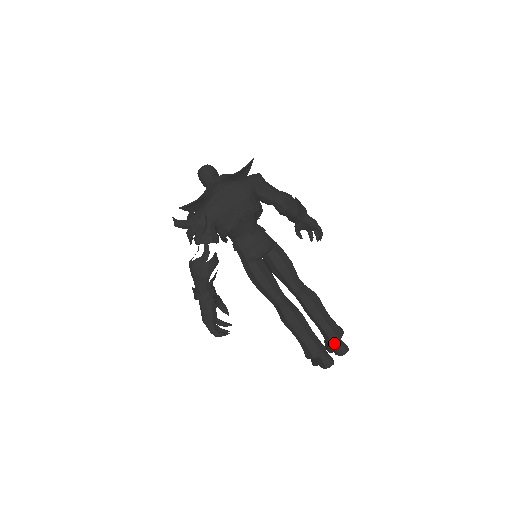
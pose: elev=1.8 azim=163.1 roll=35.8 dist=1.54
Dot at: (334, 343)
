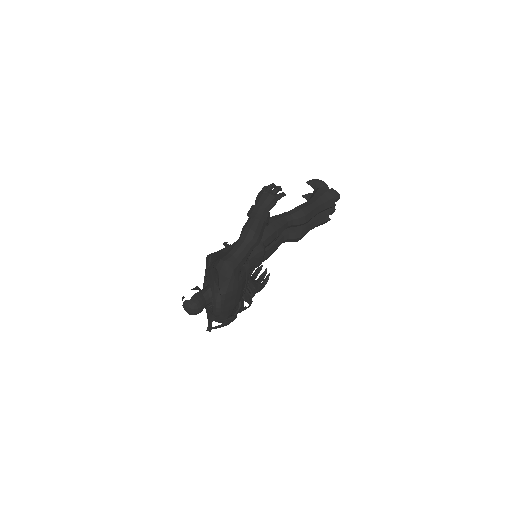
Dot at: occluded
